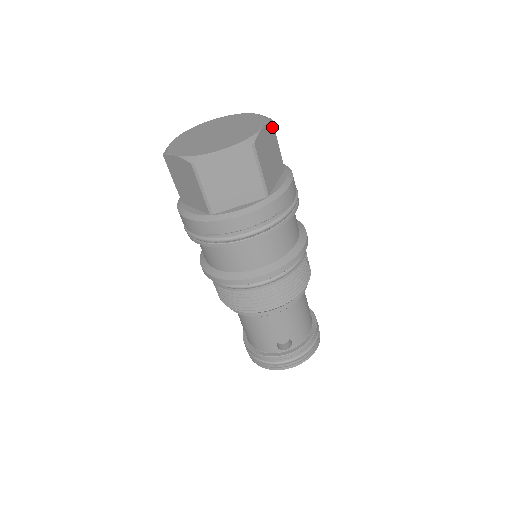
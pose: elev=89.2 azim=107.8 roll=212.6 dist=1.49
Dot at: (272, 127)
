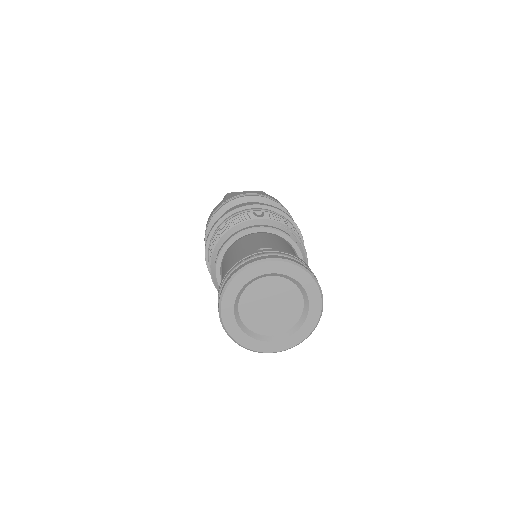
Dot at: occluded
